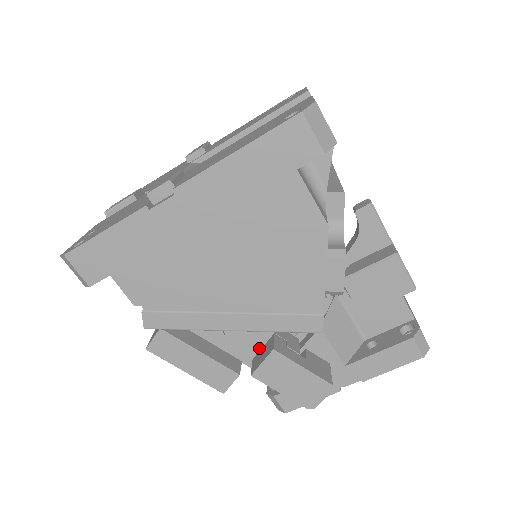
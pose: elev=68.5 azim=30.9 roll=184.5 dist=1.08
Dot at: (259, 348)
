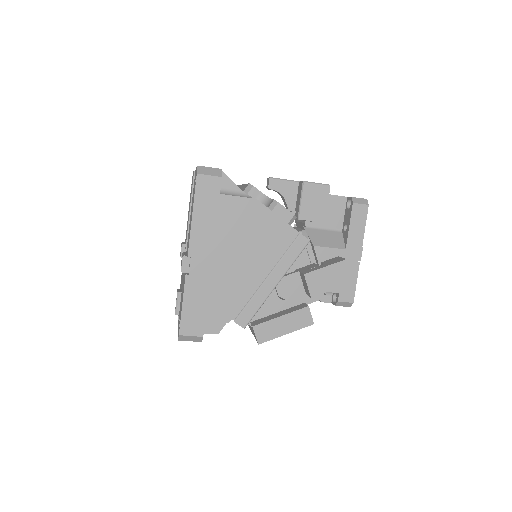
Dot at: (302, 286)
